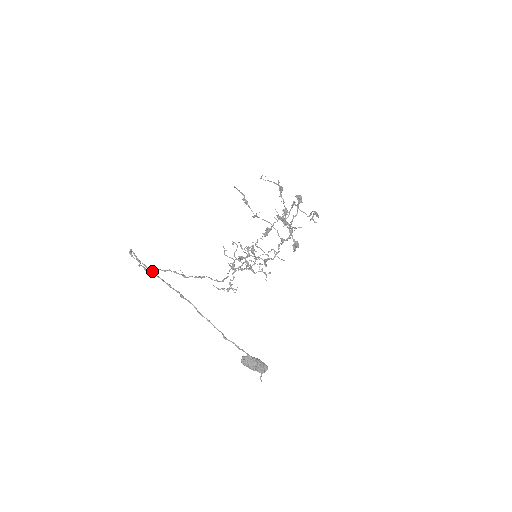
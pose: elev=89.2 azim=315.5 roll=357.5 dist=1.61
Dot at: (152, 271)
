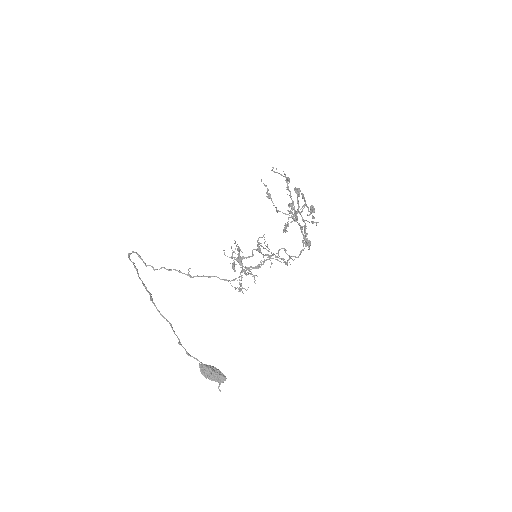
Dot at: (137, 273)
